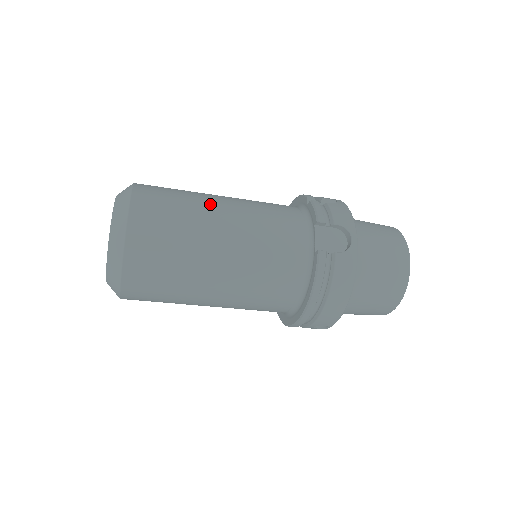
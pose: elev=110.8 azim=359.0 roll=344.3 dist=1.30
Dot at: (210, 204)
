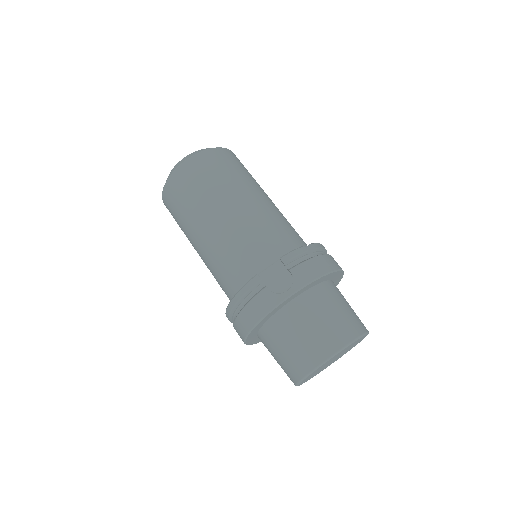
Dot at: (240, 191)
